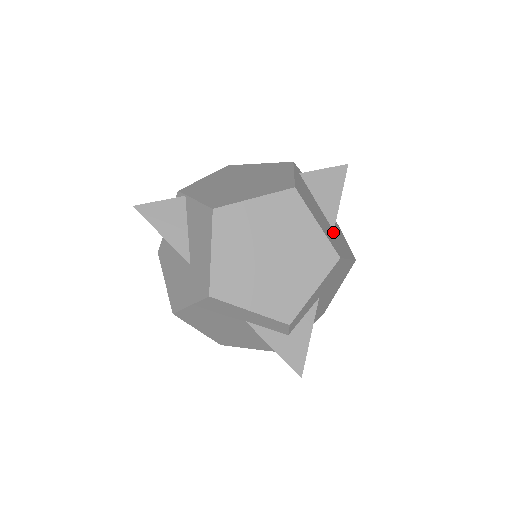
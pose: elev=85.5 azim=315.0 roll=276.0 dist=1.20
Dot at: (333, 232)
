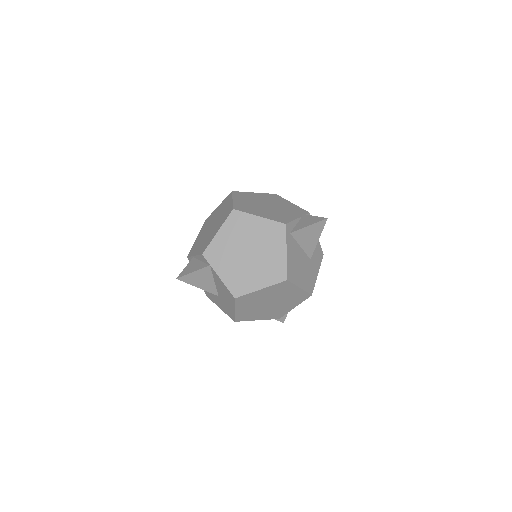
Dot at: (310, 263)
